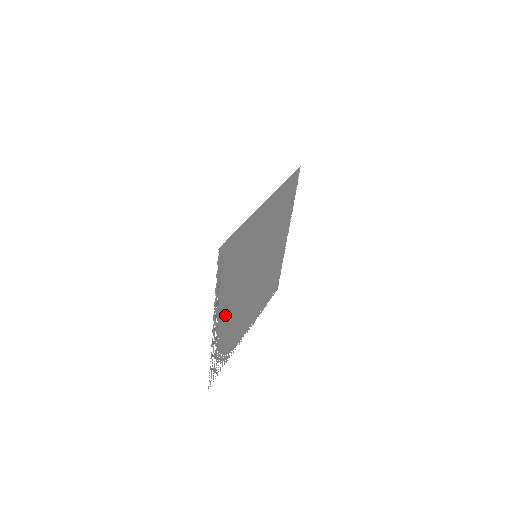
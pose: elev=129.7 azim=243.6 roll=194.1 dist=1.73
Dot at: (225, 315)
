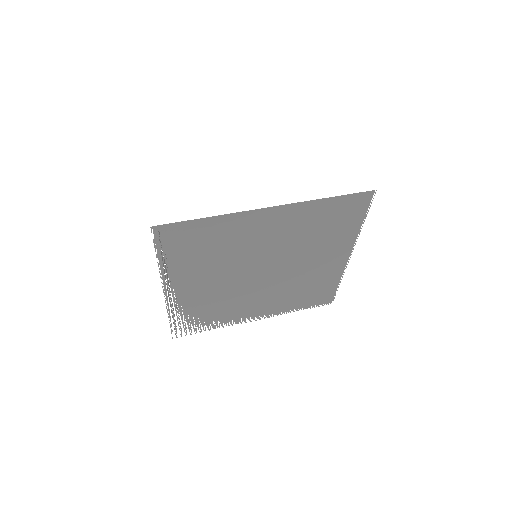
Dot at: (192, 289)
